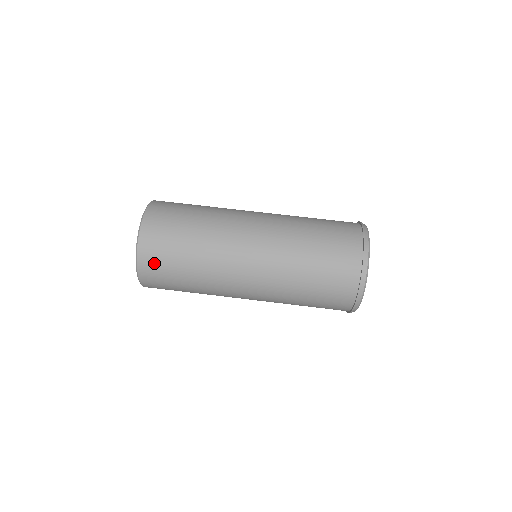
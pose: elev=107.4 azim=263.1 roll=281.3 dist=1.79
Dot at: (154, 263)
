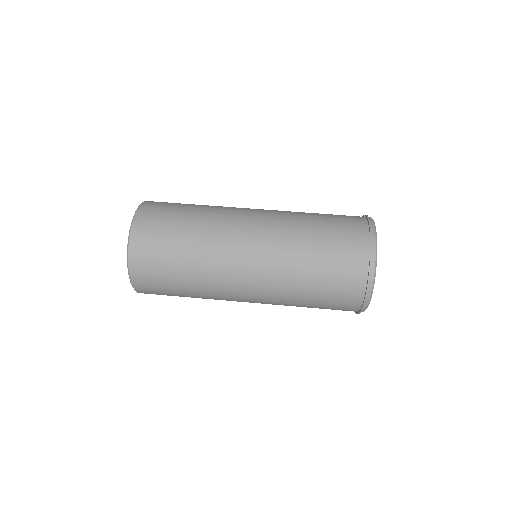
Dot at: (151, 289)
